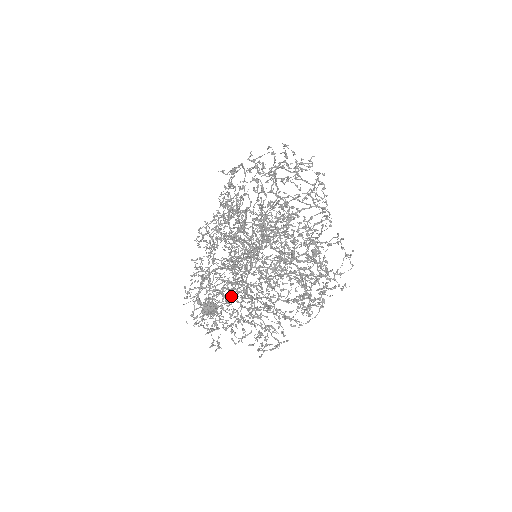
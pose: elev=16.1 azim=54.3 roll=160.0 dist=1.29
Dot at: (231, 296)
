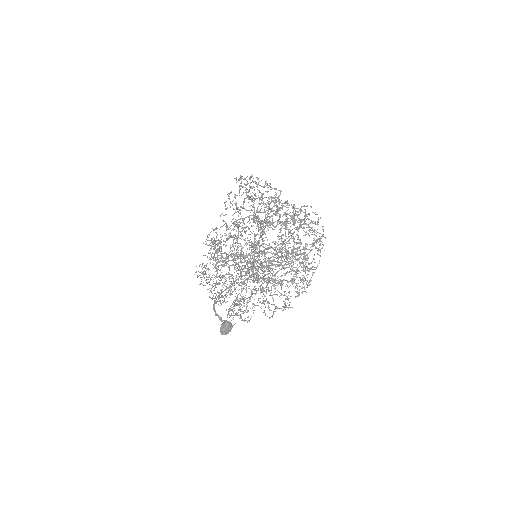
Dot at: (276, 242)
